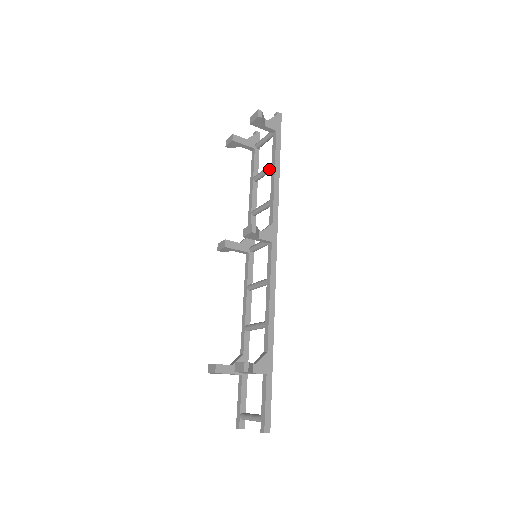
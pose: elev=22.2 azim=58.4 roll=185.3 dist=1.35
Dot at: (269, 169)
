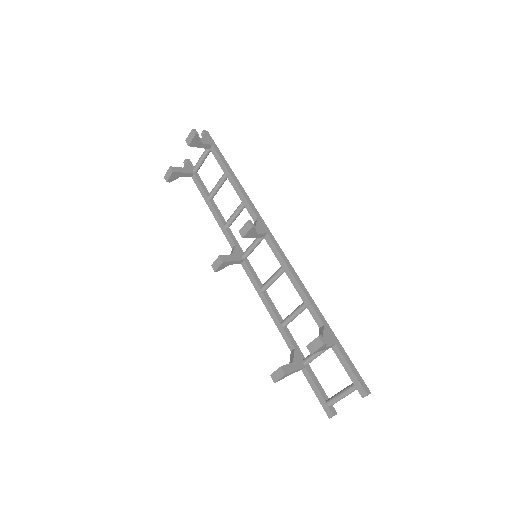
Dot at: (223, 179)
